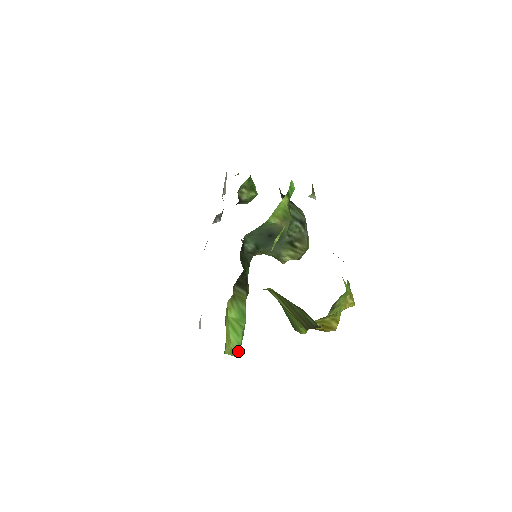
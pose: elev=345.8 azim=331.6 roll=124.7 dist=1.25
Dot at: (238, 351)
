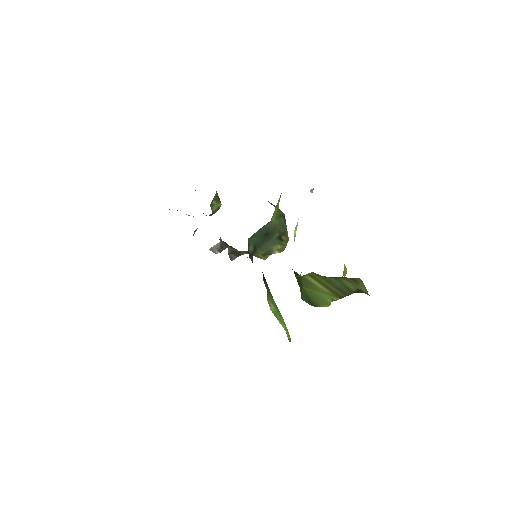
Dot at: occluded
